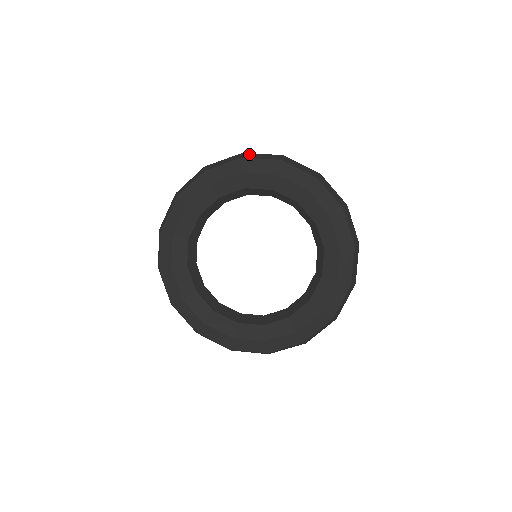
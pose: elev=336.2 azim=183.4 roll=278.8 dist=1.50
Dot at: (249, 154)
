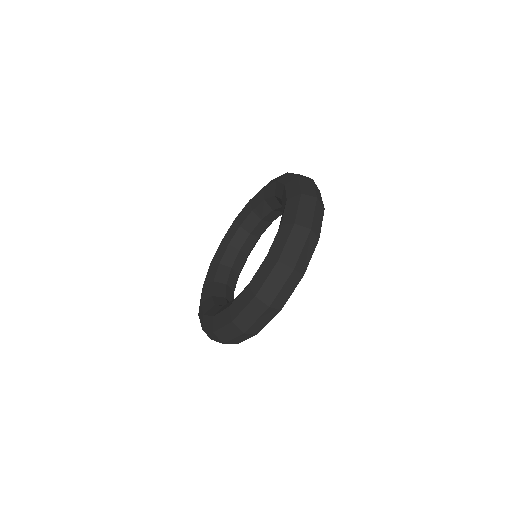
Dot at: occluded
